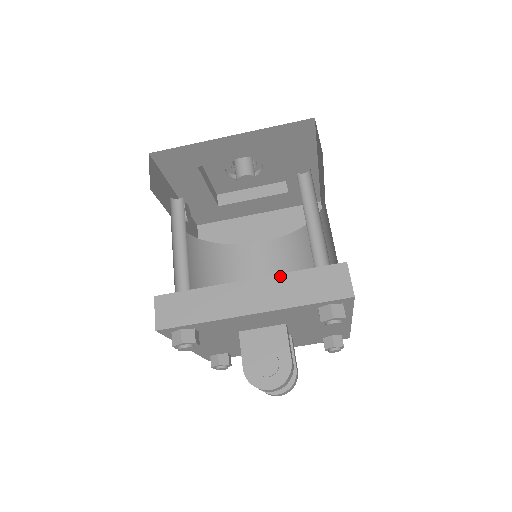
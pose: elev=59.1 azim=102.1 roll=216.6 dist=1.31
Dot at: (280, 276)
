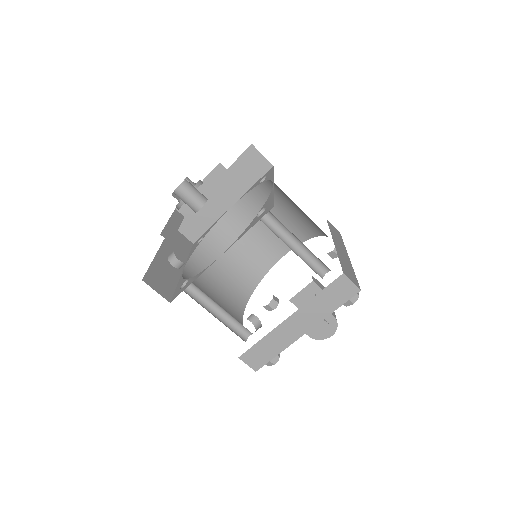
Dot at: (307, 305)
